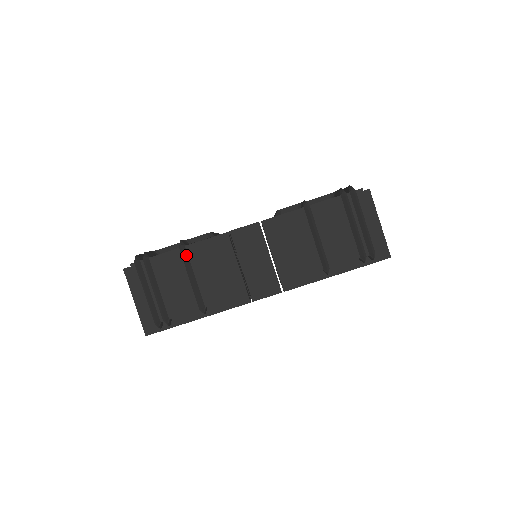
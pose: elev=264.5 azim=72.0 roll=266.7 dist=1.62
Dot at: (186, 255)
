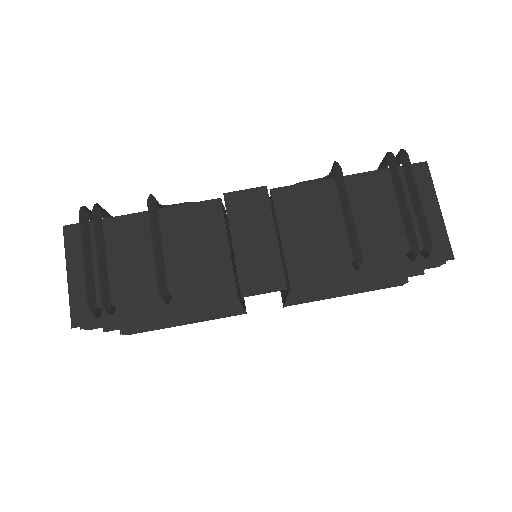
Dot at: (155, 212)
